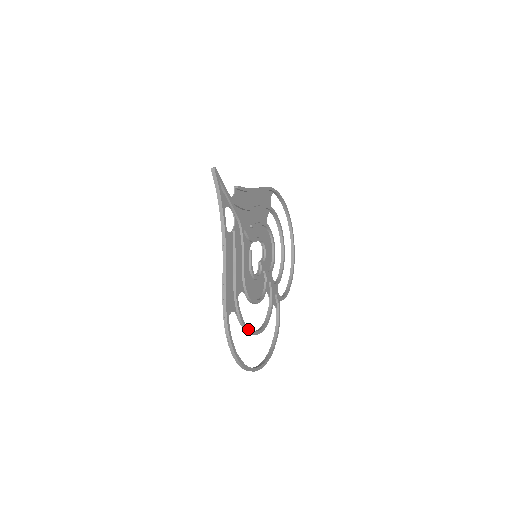
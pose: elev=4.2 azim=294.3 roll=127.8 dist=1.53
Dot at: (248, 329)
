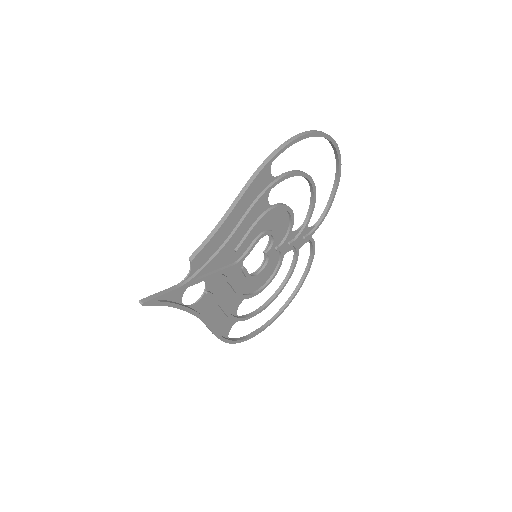
Dot at: (260, 311)
